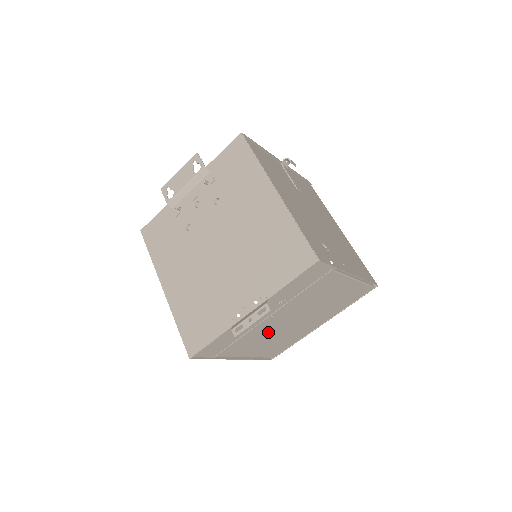
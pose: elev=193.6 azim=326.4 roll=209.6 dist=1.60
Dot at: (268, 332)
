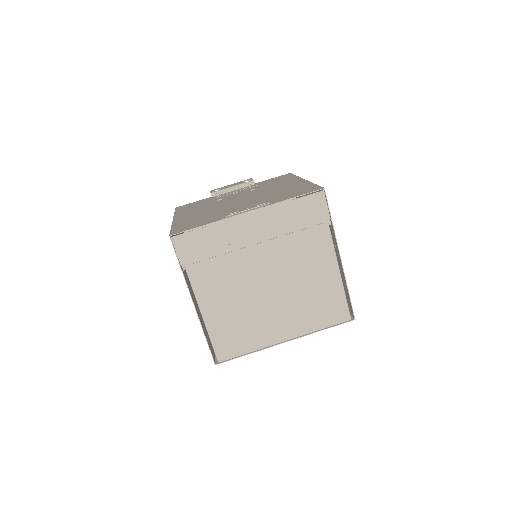
Dot at: (242, 281)
